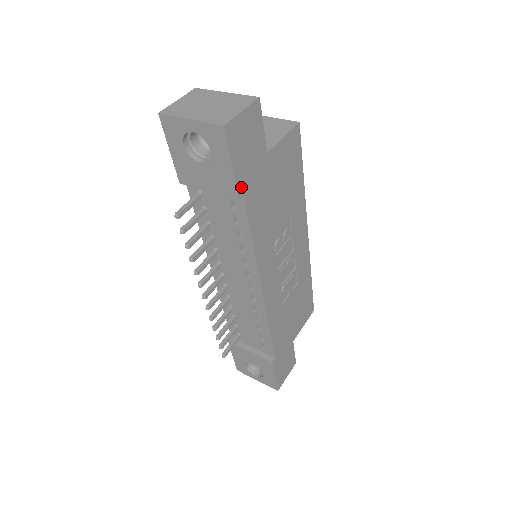
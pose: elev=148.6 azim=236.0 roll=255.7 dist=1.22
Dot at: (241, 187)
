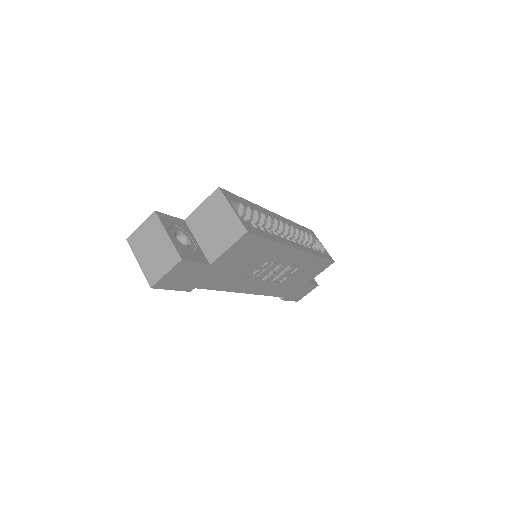
Dot at: (189, 288)
